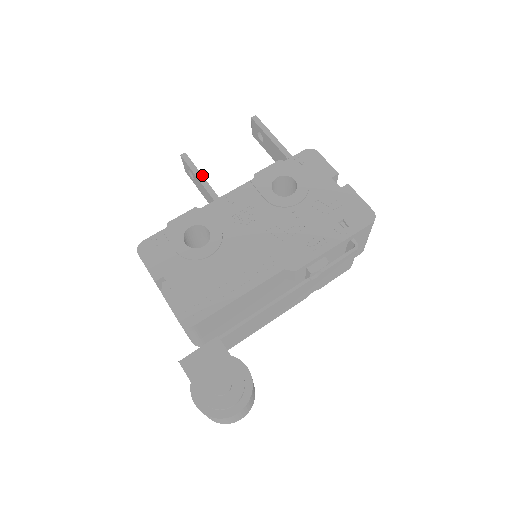
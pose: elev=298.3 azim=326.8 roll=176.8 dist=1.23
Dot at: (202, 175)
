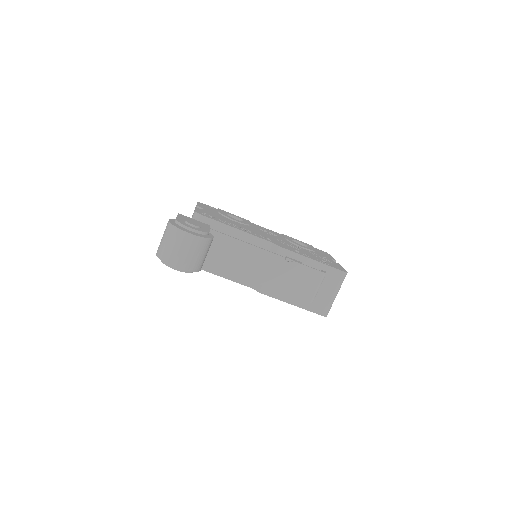
Dot at: occluded
